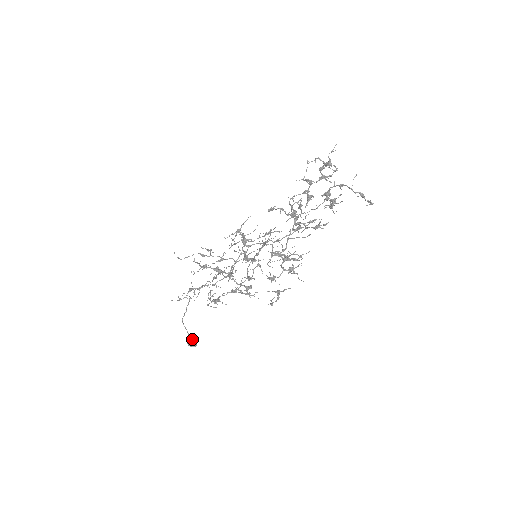
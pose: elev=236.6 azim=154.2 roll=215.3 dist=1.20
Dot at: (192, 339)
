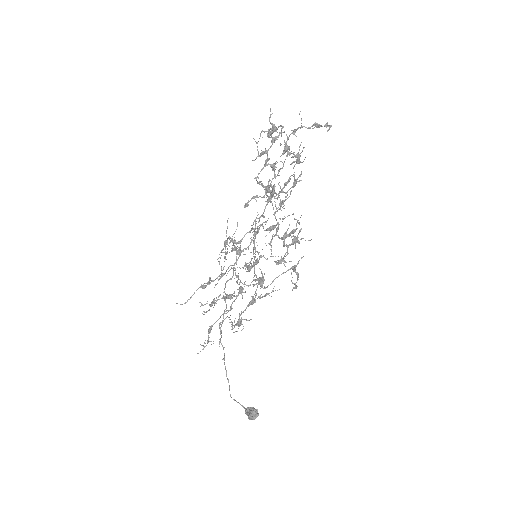
Dot at: (250, 409)
